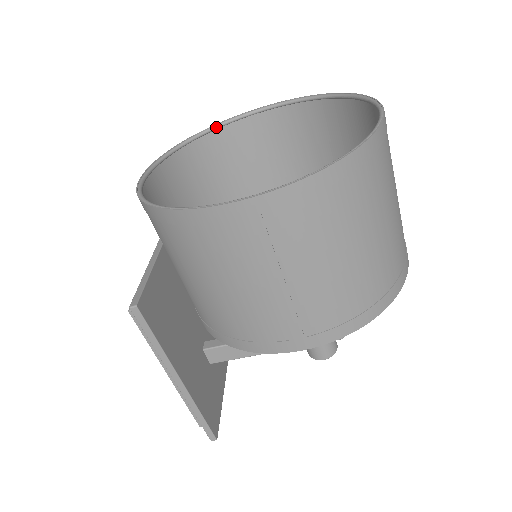
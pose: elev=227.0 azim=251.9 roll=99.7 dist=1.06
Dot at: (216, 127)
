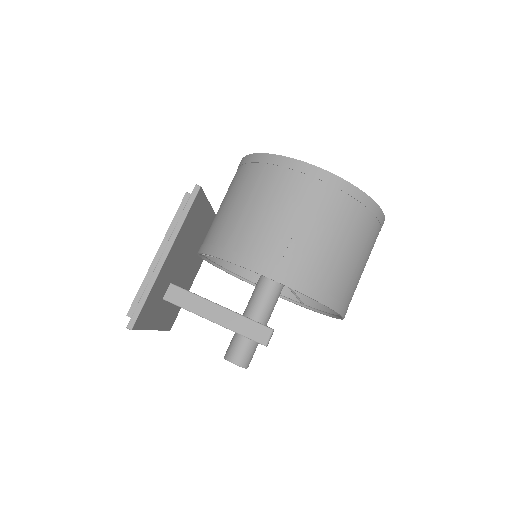
Dot at: occluded
